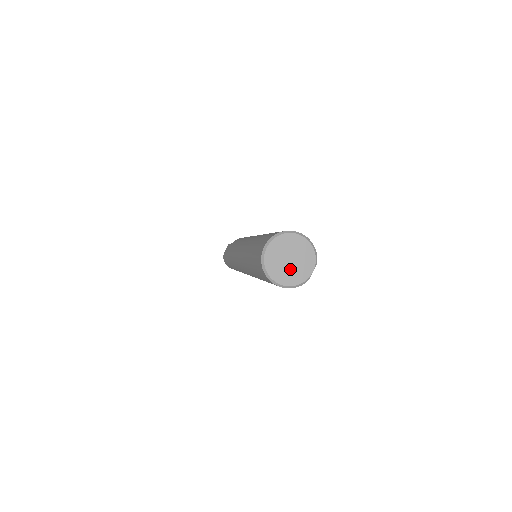
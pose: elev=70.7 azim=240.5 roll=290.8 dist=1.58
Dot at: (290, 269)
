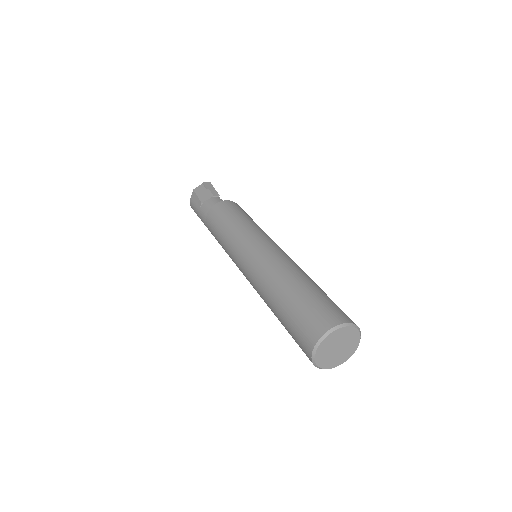
Dot at: (338, 355)
